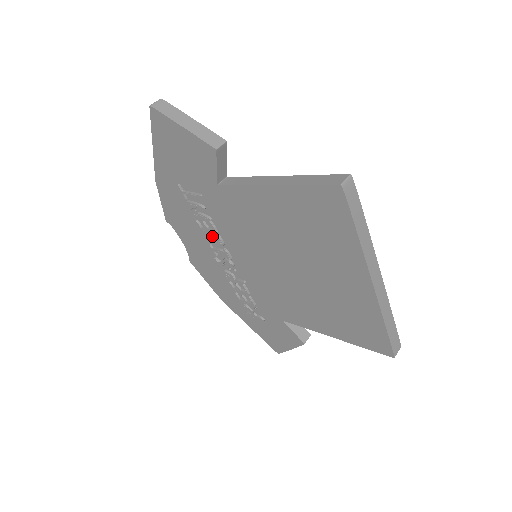
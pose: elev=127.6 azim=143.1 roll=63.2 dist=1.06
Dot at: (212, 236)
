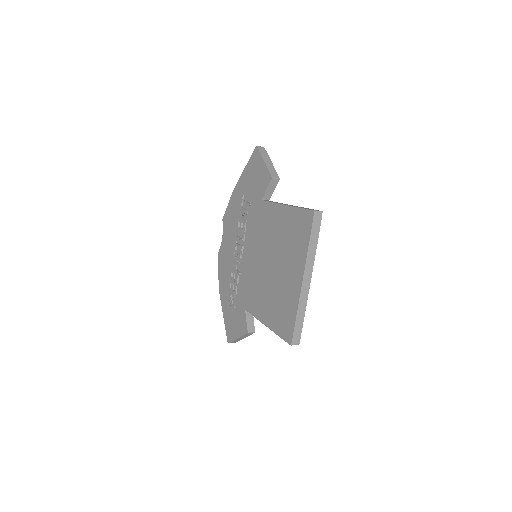
Dot at: (241, 235)
